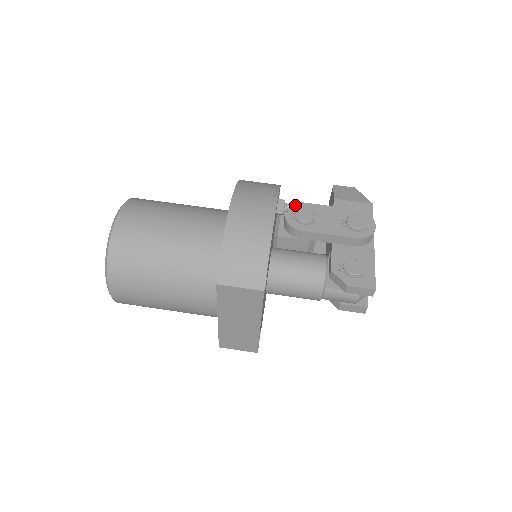
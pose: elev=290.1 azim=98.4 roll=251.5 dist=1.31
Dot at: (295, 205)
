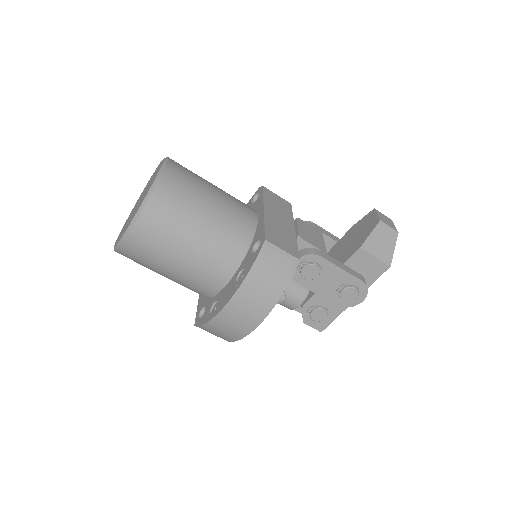
Dot at: (311, 256)
